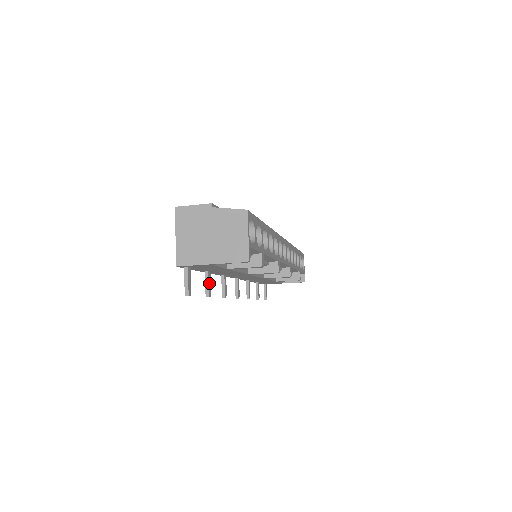
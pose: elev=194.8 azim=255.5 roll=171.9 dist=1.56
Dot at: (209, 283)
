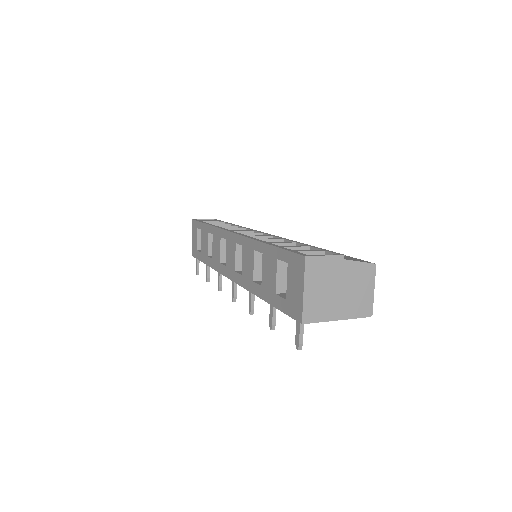
Dot at: (274, 315)
